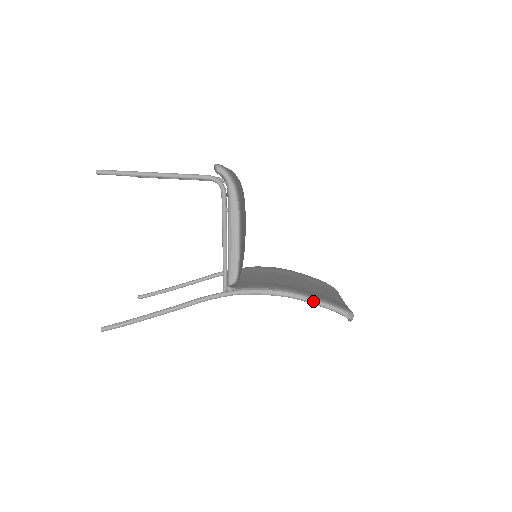
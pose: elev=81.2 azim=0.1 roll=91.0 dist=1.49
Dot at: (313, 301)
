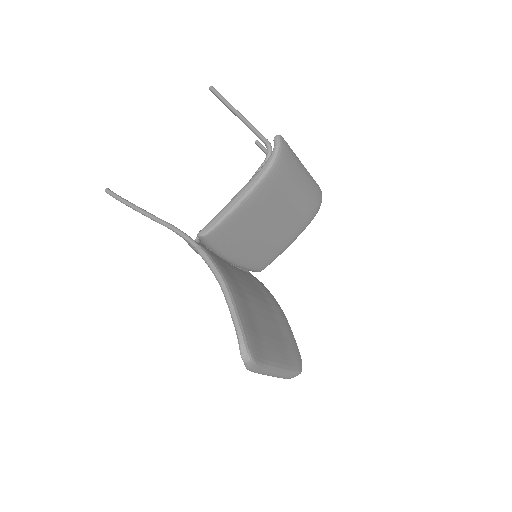
Dot at: (231, 306)
